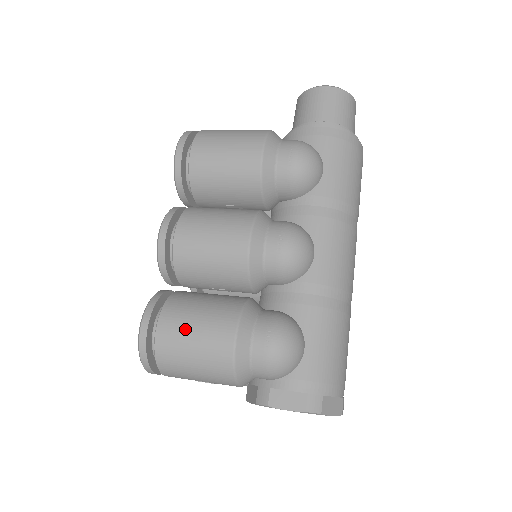
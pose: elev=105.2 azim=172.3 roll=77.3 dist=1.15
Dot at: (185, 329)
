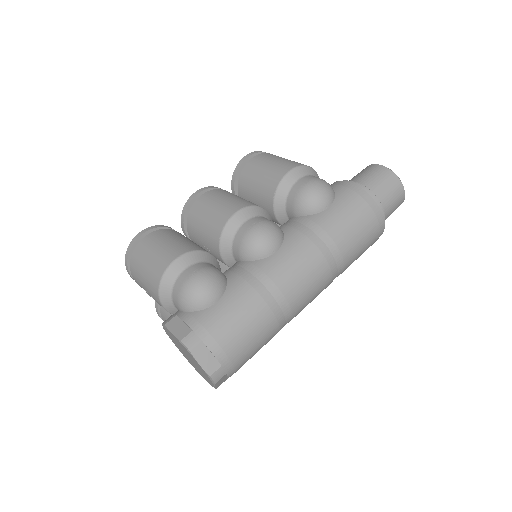
Dot at: (157, 243)
